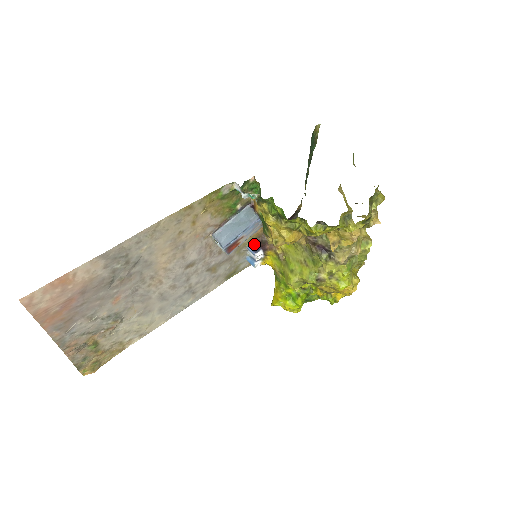
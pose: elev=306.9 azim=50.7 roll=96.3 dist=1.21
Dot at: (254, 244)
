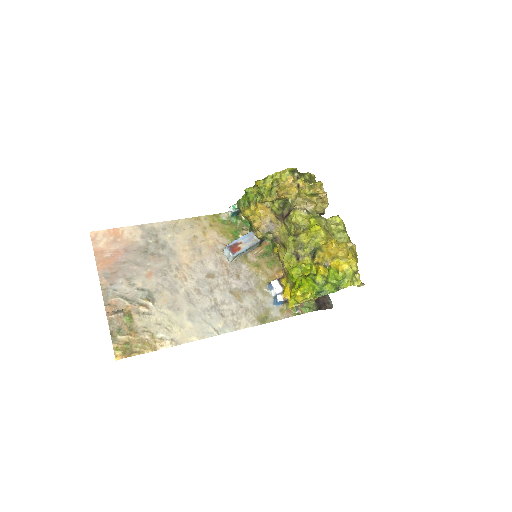
Dot at: occluded
